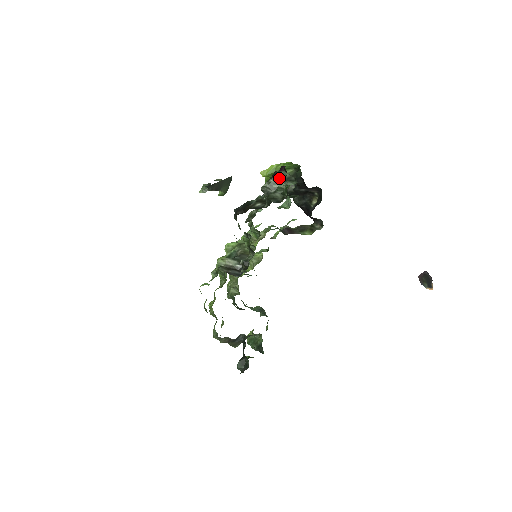
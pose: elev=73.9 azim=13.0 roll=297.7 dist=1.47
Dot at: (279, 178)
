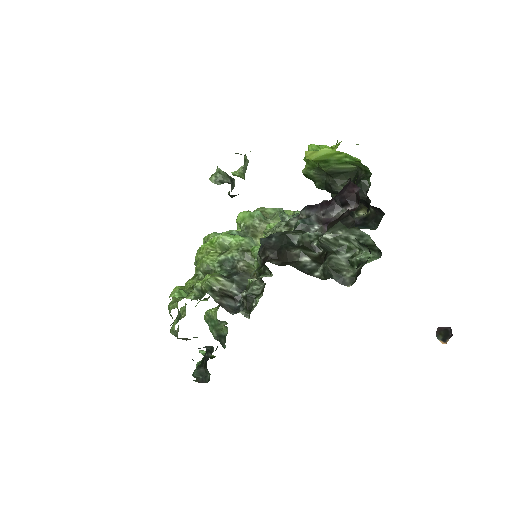
Dot at: (354, 236)
